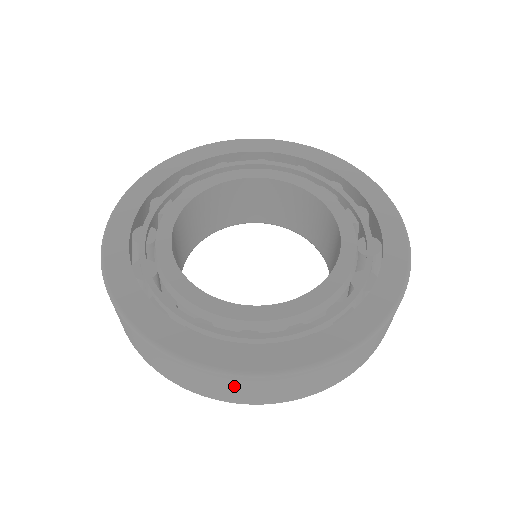
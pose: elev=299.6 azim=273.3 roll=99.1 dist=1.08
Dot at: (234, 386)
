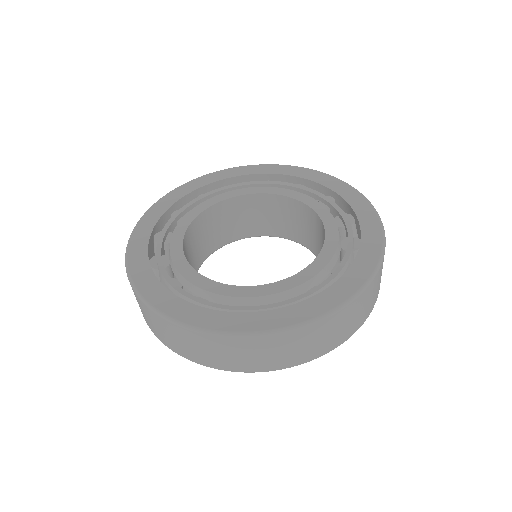
Dot at: (220, 348)
